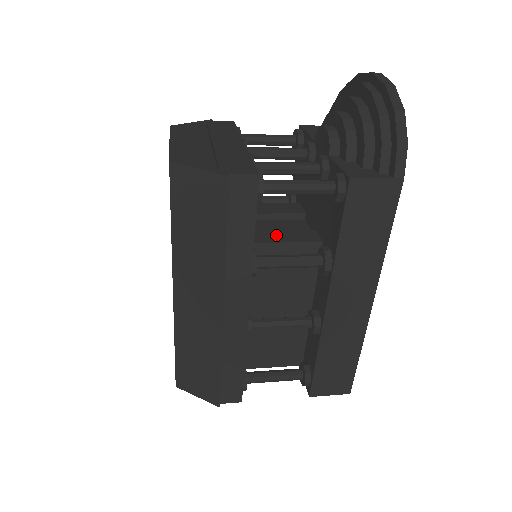
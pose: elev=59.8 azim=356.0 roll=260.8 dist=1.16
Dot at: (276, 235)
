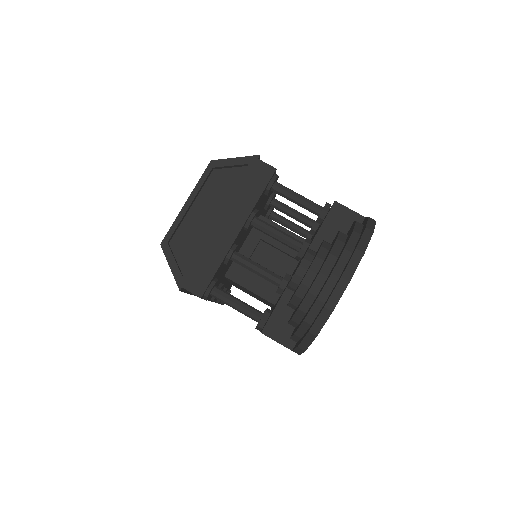
Dot at: (251, 278)
